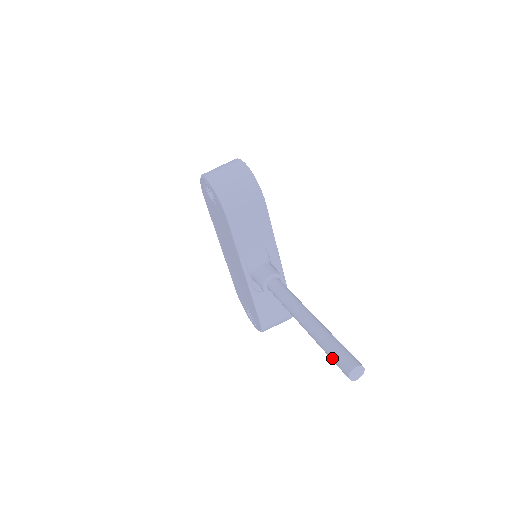
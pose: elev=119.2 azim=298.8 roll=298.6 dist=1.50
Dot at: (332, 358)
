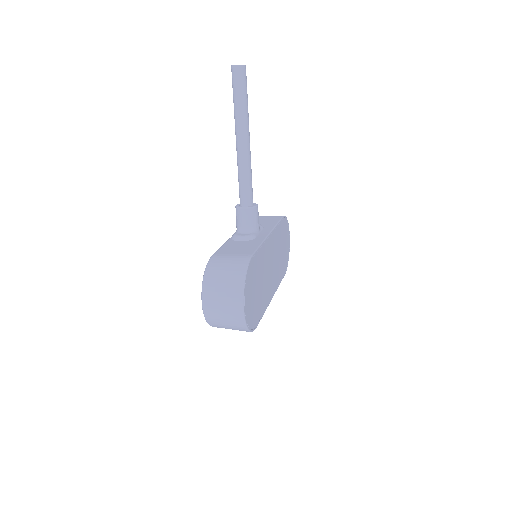
Dot at: occluded
